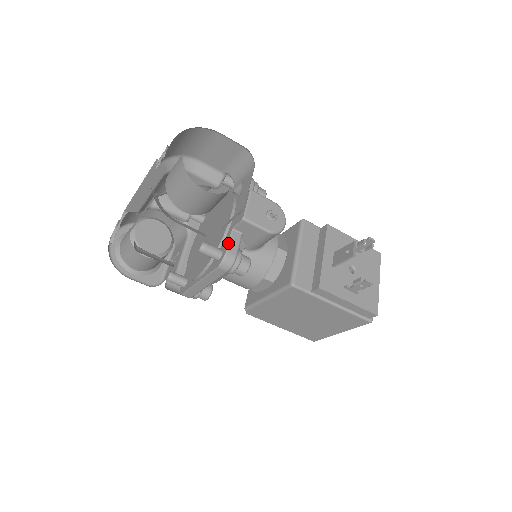
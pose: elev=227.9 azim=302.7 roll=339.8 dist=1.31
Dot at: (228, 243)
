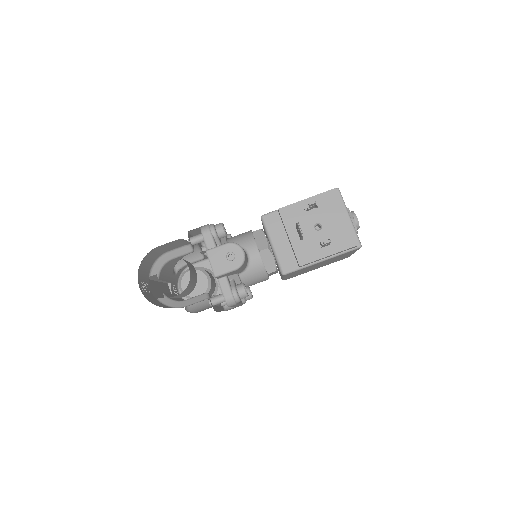
Dot at: occluded
